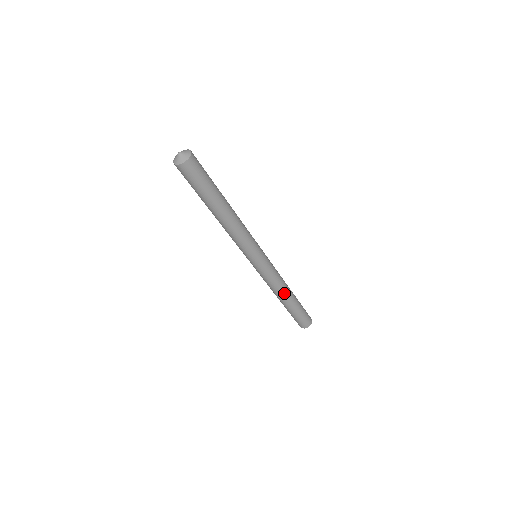
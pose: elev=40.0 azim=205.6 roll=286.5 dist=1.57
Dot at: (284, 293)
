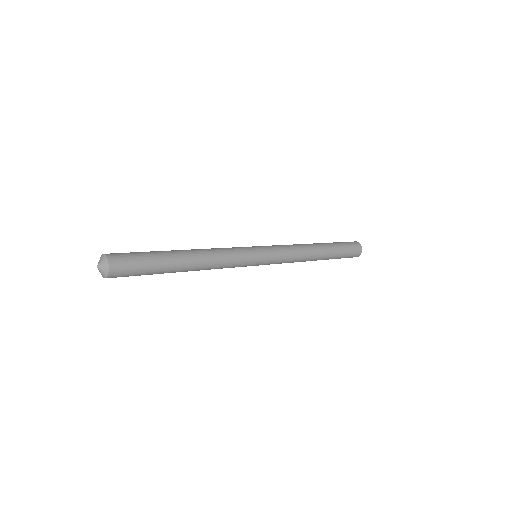
Dot at: (311, 256)
